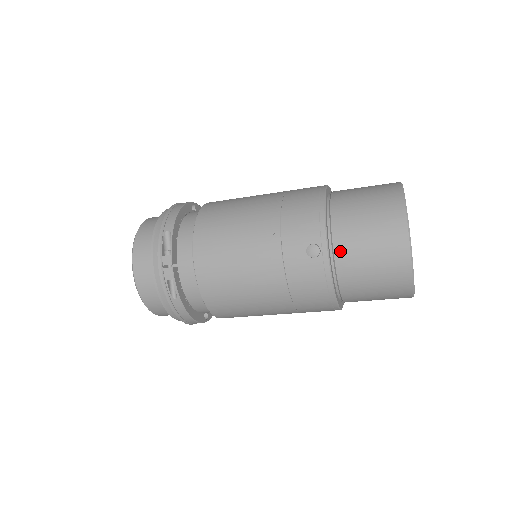
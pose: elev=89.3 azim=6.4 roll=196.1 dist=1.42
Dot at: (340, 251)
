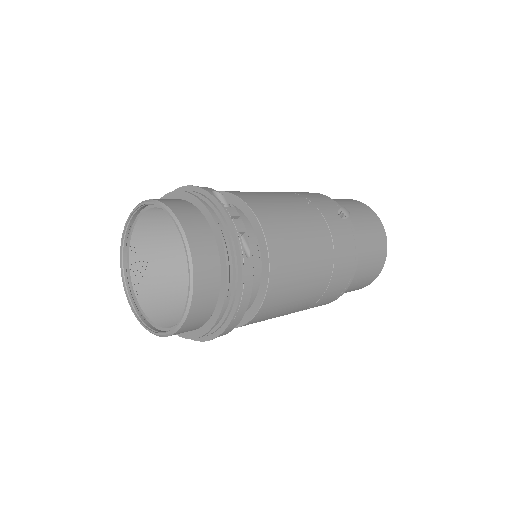
Dot at: occluded
